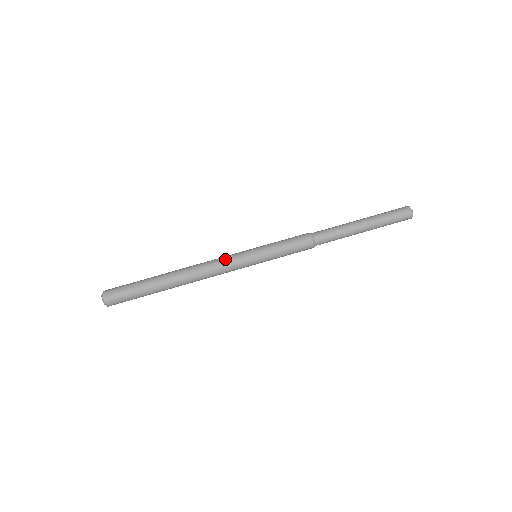
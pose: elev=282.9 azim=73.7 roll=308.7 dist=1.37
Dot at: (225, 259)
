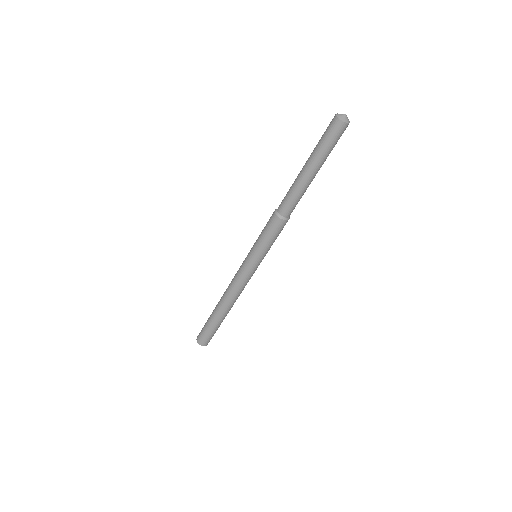
Dot at: (237, 275)
